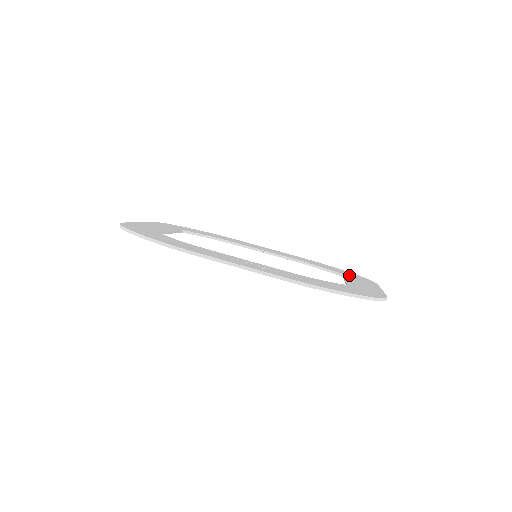
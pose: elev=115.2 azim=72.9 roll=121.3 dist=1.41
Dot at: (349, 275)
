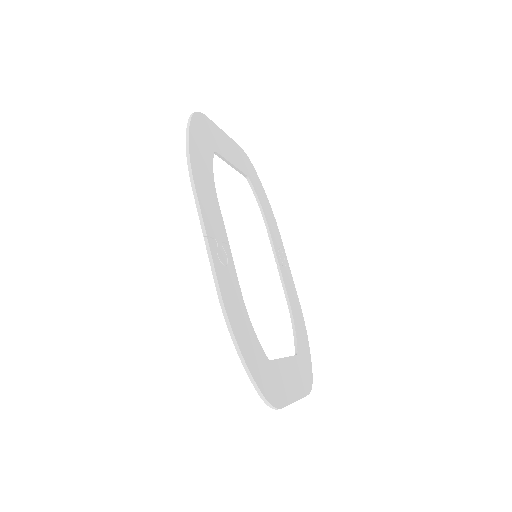
Dot at: (302, 360)
